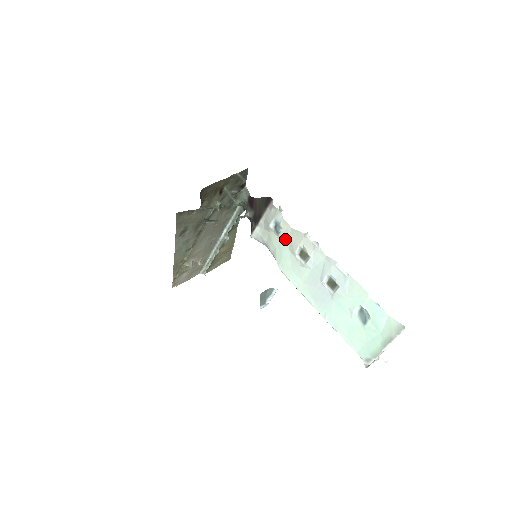
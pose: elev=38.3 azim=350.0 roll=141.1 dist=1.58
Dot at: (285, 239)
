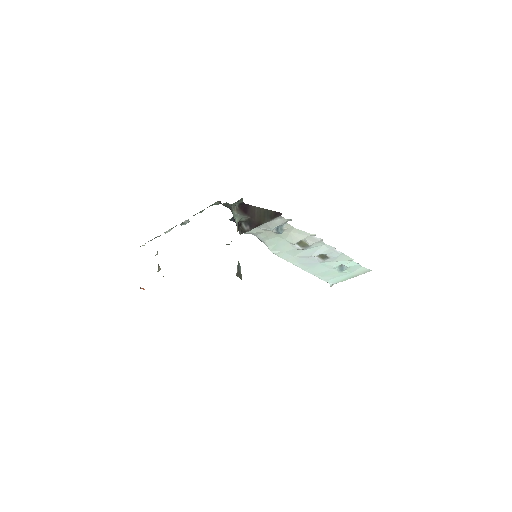
Dot at: (284, 235)
